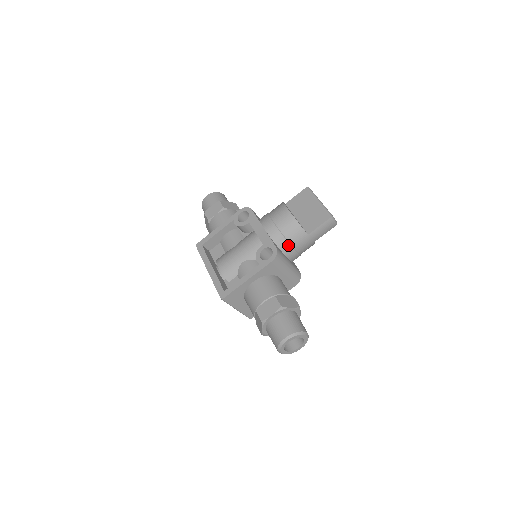
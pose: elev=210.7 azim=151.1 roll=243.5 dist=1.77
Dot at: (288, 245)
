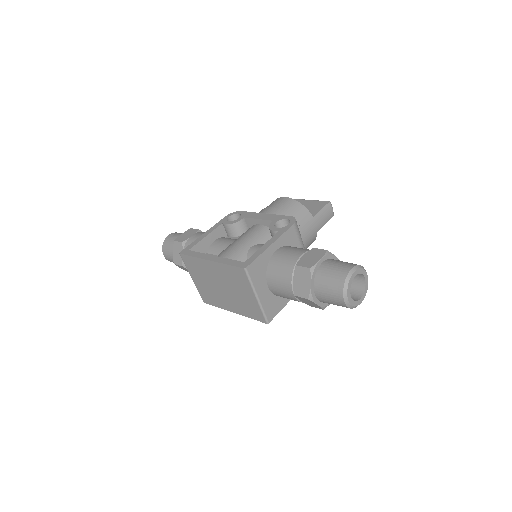
Dot at: occluded
